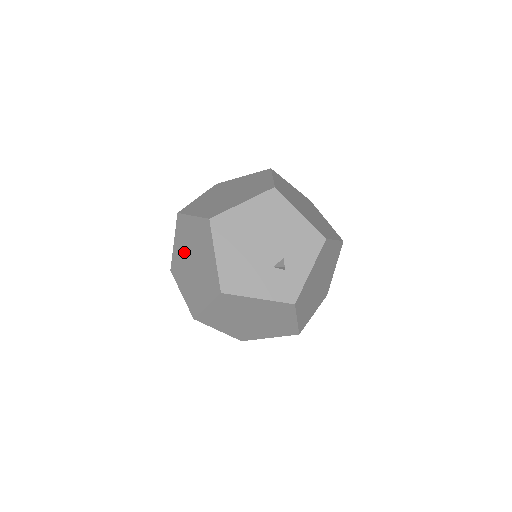
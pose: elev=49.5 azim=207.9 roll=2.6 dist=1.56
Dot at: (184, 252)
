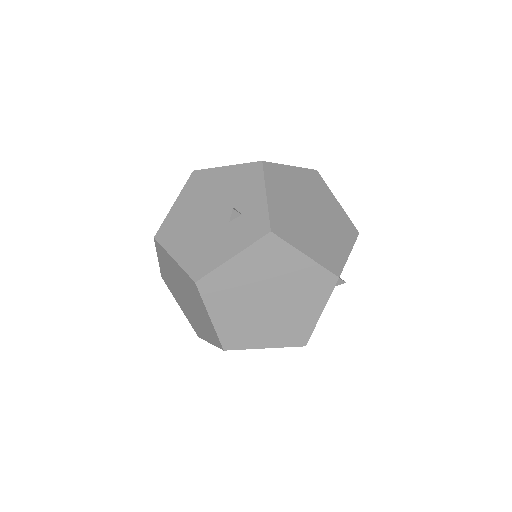
Dot at: (181, 300)
